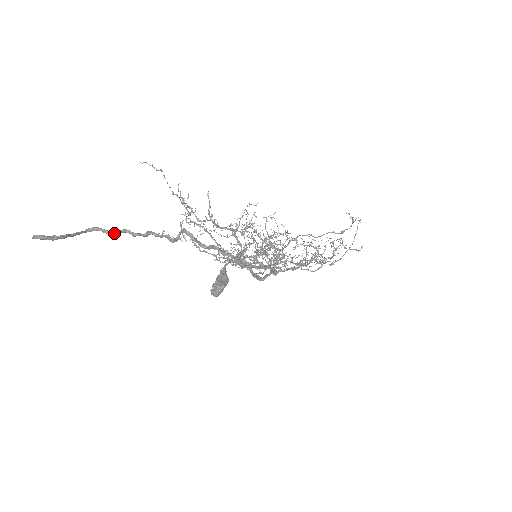
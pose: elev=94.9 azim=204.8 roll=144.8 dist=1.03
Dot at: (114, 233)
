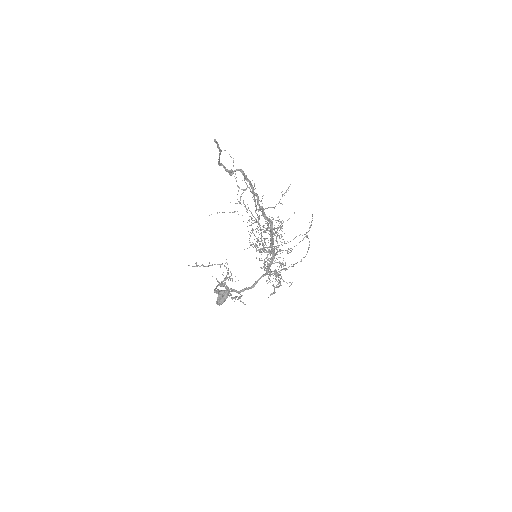
Dot at: (231, 170)
